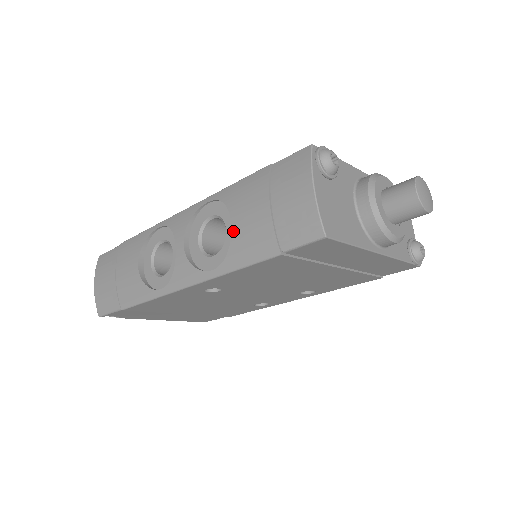
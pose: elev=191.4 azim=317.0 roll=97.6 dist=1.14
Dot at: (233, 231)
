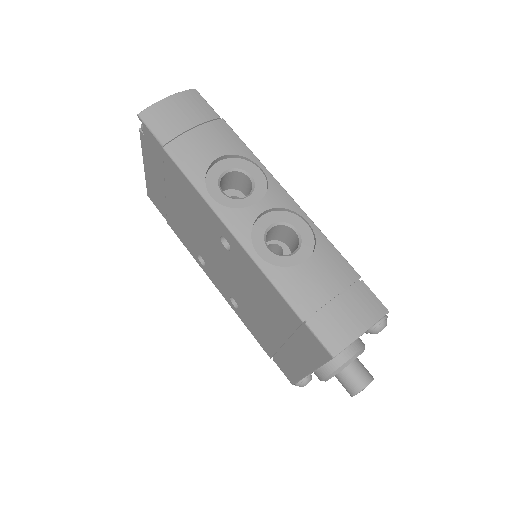
Dot at: (301, 266)
